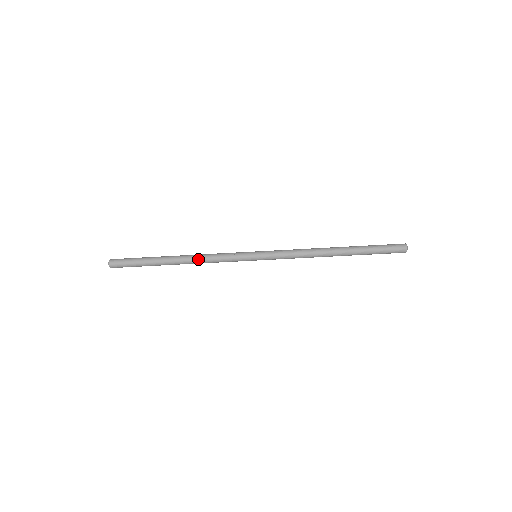
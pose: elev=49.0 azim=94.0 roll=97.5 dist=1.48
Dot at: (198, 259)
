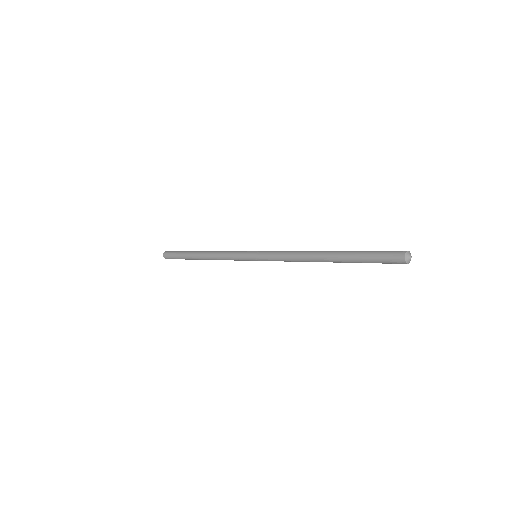
Dot at: occluded
